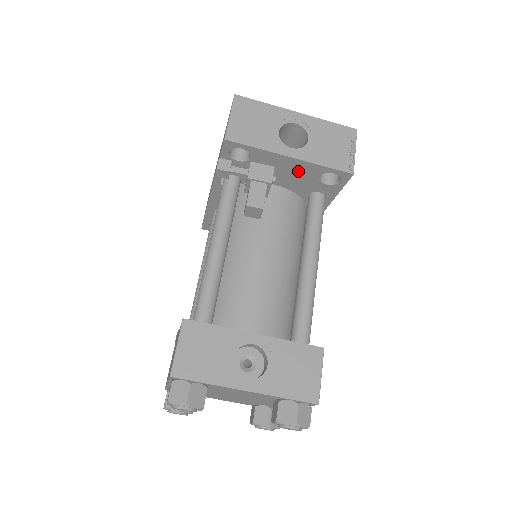
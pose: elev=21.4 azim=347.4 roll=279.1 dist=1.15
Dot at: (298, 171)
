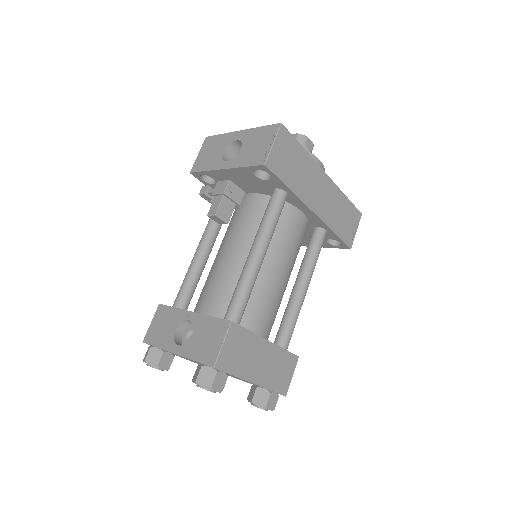
Dot at: (242, 177)
